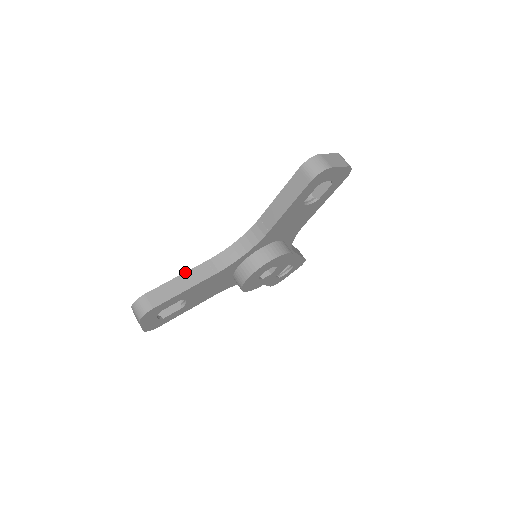
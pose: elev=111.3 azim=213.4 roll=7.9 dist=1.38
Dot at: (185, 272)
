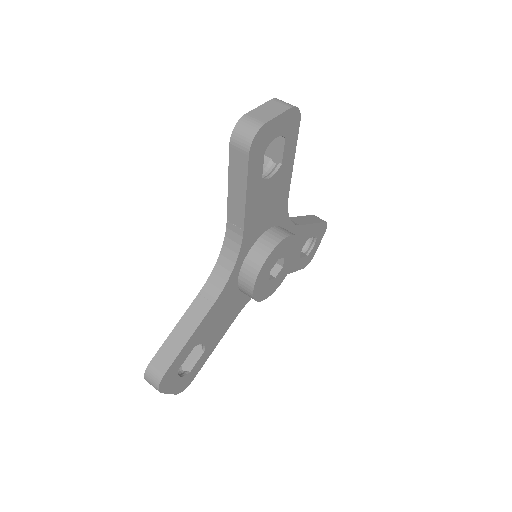
Dot at: (181, 318)
